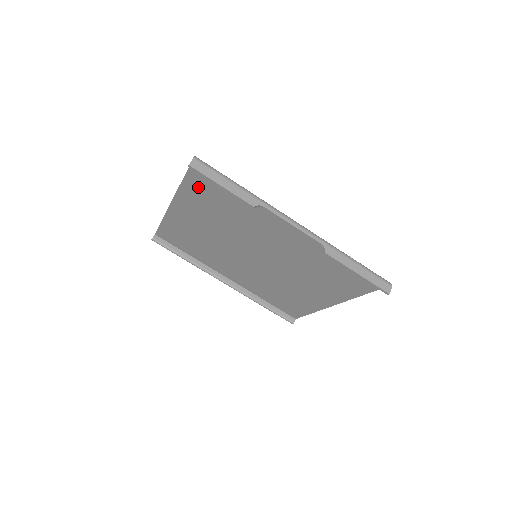
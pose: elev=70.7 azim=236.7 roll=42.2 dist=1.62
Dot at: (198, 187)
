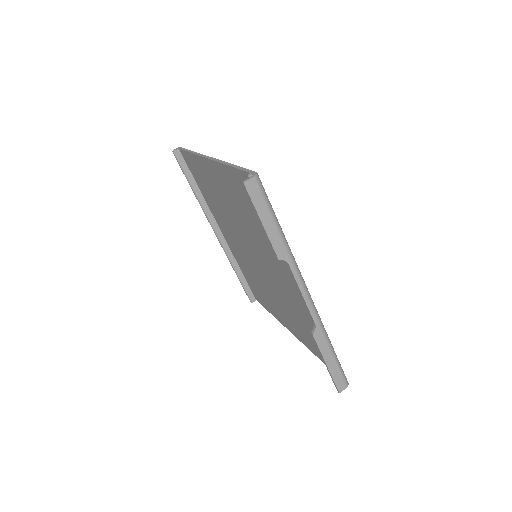
Dot at: (242, 185)
